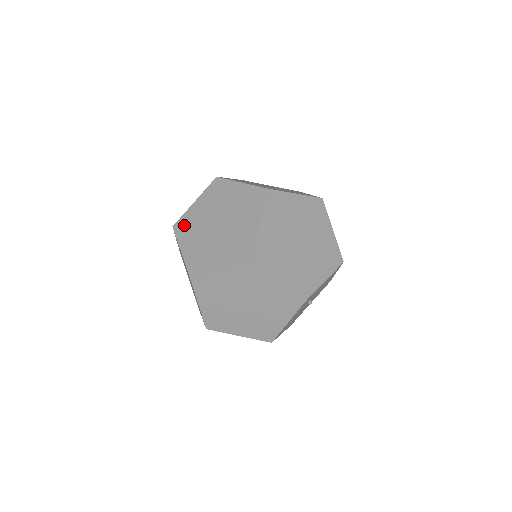
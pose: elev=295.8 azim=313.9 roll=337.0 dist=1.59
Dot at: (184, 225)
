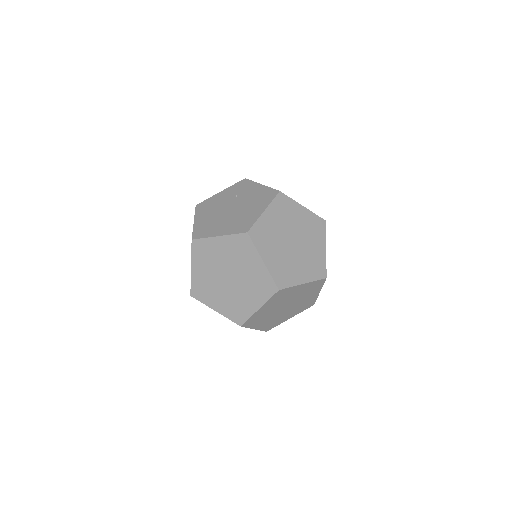
Dot at: (200, 291)
